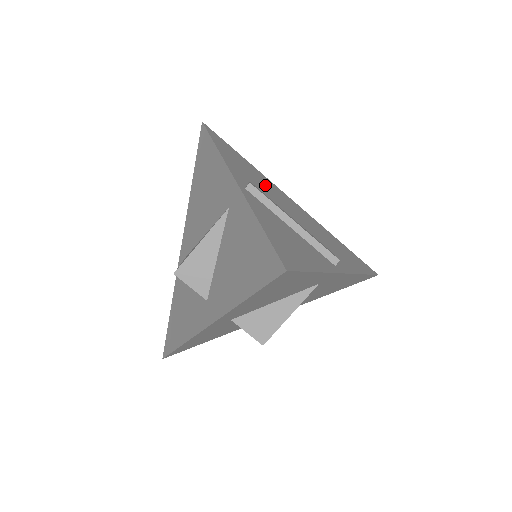
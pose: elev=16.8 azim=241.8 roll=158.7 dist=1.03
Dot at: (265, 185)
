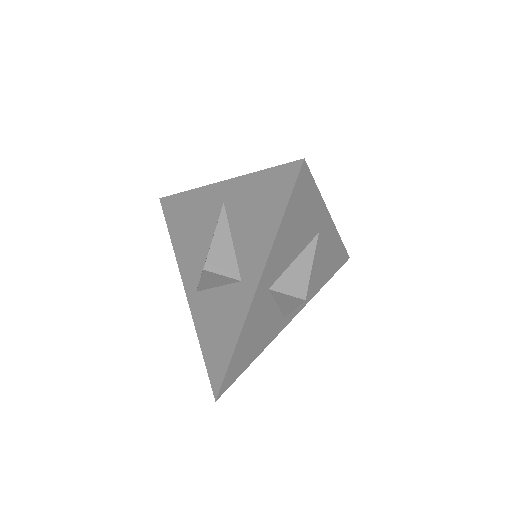
Dot at: occluded
